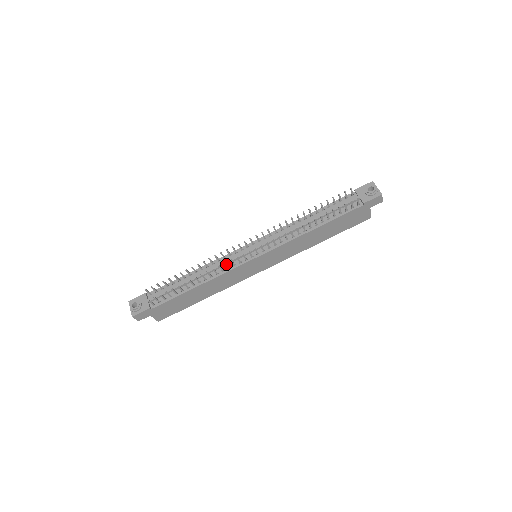
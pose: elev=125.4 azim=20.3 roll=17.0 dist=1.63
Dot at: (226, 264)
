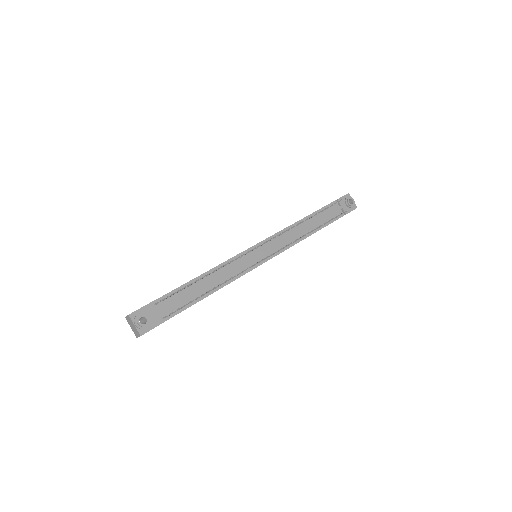
Dot at: occluded
